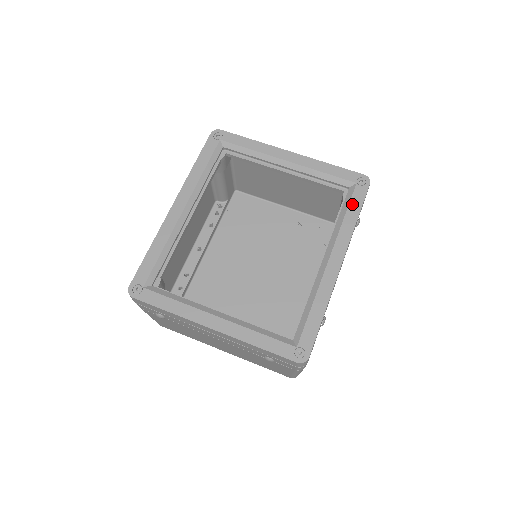
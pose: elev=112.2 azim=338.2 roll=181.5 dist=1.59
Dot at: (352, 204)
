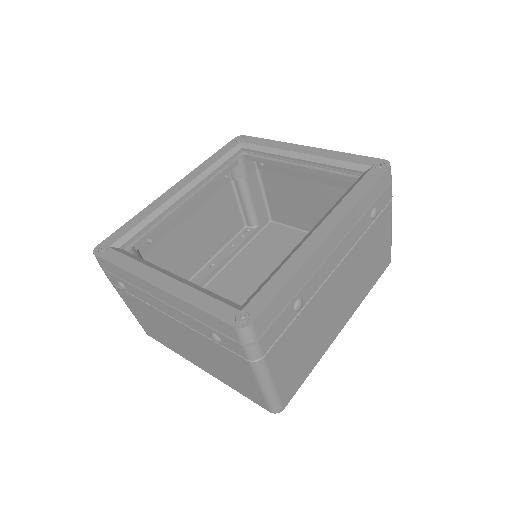
Dot at: (361, 183)
